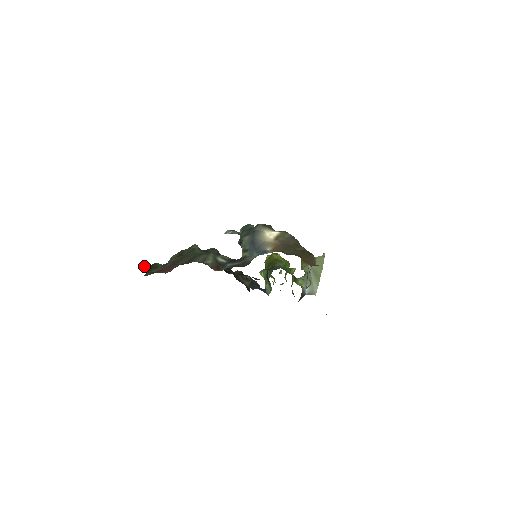
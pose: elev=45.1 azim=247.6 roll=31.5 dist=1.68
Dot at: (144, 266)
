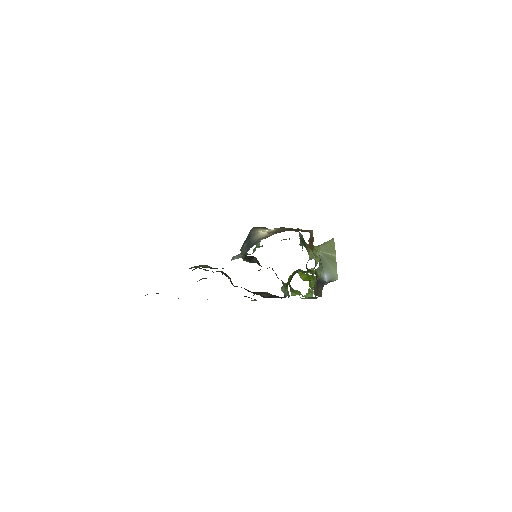
Dot at: occluded
